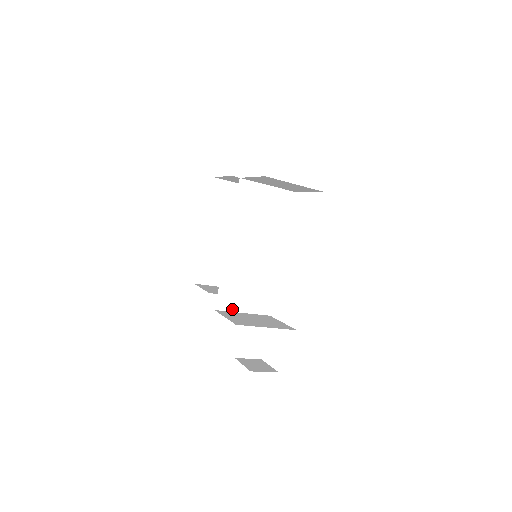
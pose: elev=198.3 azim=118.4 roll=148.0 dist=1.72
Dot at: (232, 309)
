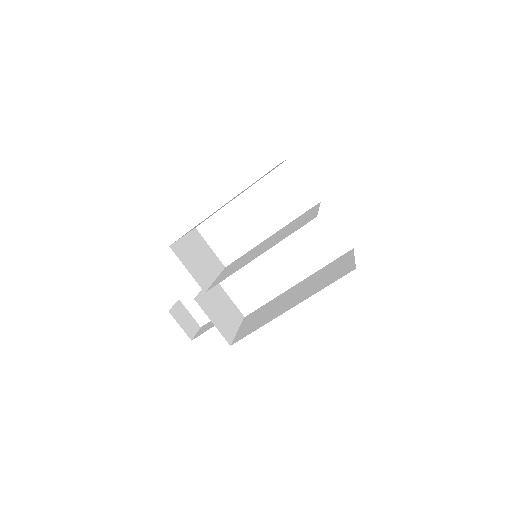
Dot at: occluded
